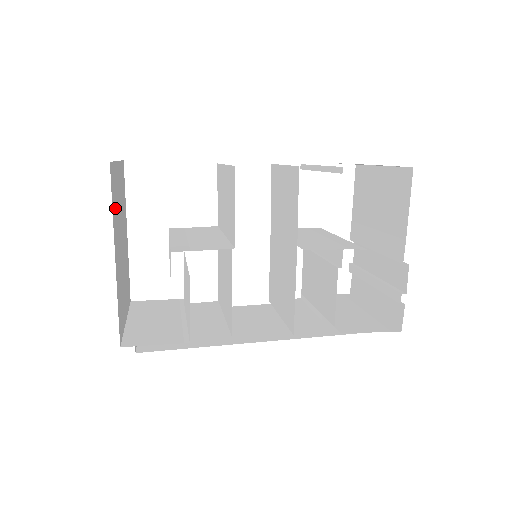
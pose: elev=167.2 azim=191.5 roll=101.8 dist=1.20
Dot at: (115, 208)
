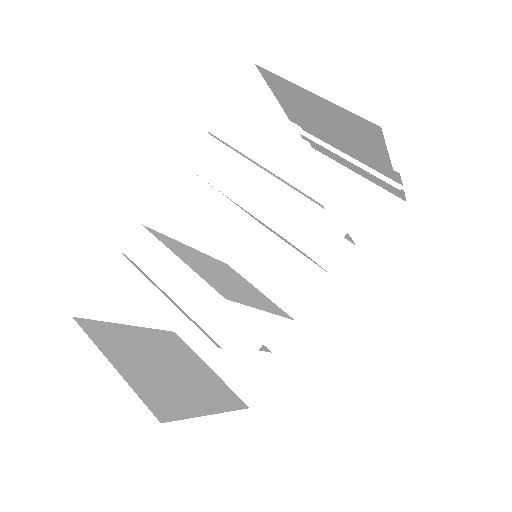
Dot at: (172, 399)
